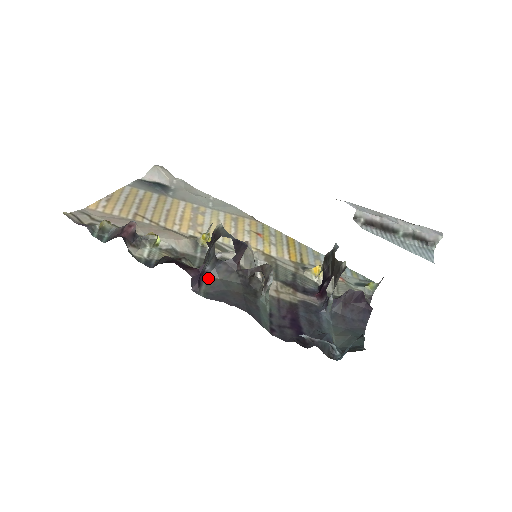
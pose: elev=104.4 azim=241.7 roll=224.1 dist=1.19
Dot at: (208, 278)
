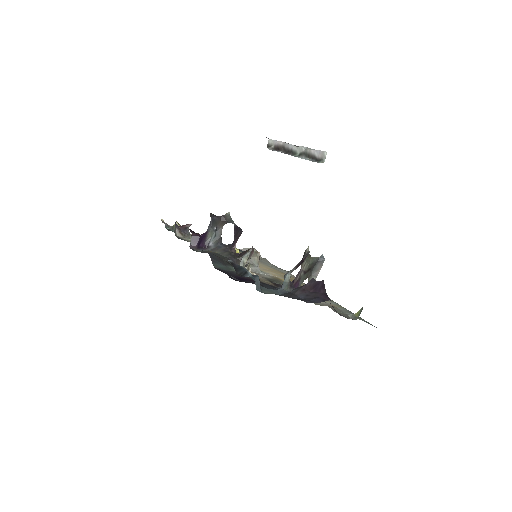
Dot at: (208, 251)
